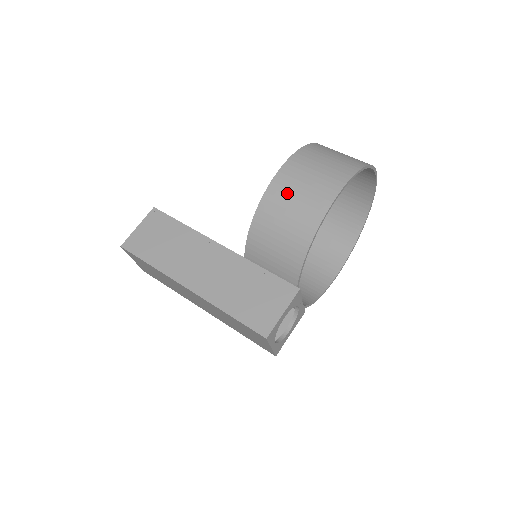
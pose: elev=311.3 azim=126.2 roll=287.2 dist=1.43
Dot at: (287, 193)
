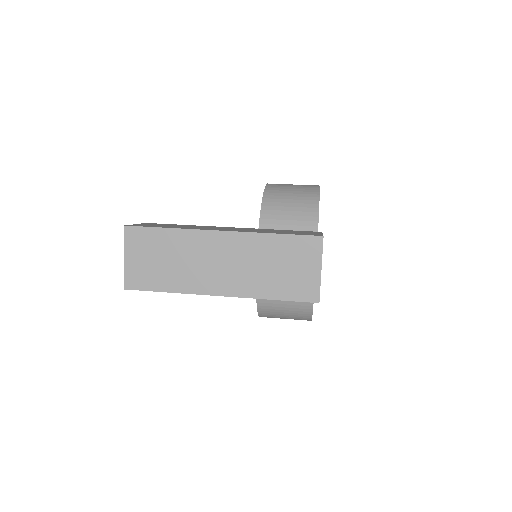
Dot at: (283, 185)
